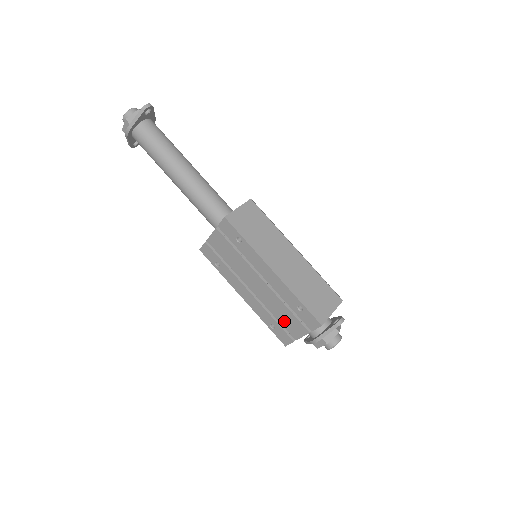
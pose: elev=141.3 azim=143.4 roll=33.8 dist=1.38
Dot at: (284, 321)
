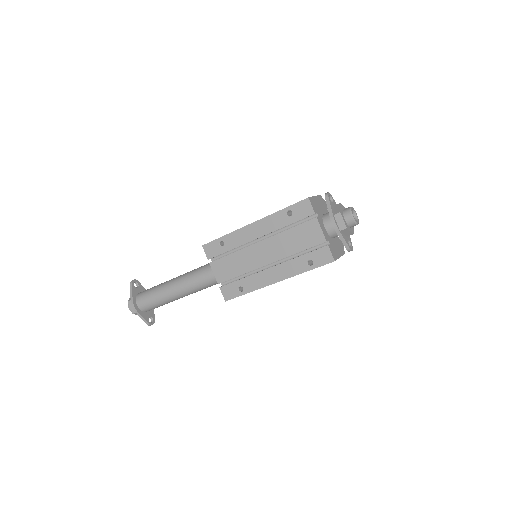
Dot at: (303, 243)
